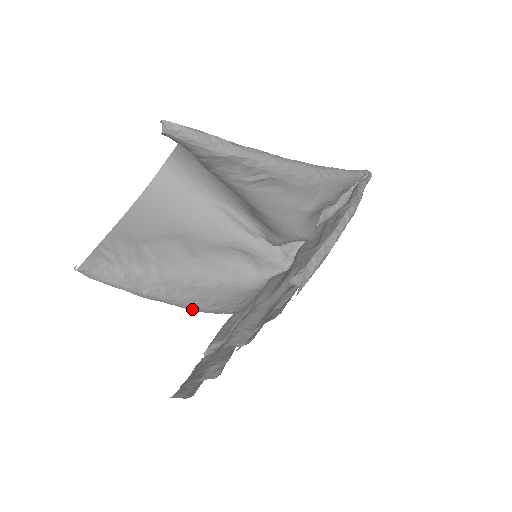
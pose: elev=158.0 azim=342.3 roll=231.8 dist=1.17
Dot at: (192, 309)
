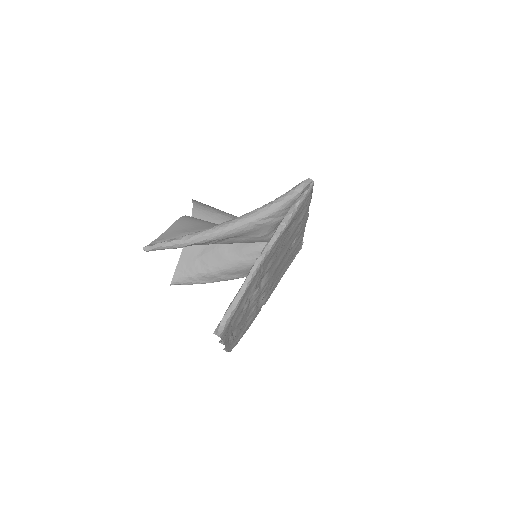
Dot at: occluded
